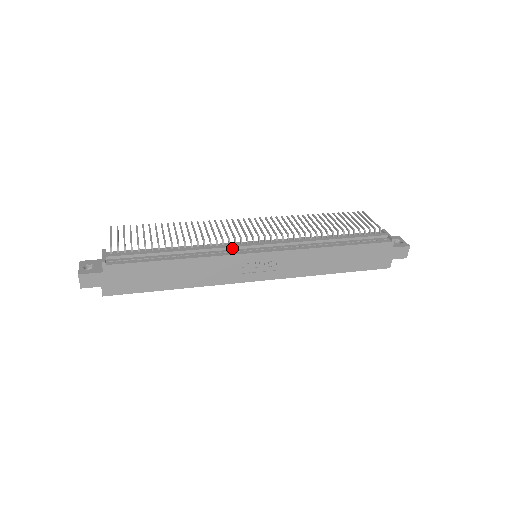
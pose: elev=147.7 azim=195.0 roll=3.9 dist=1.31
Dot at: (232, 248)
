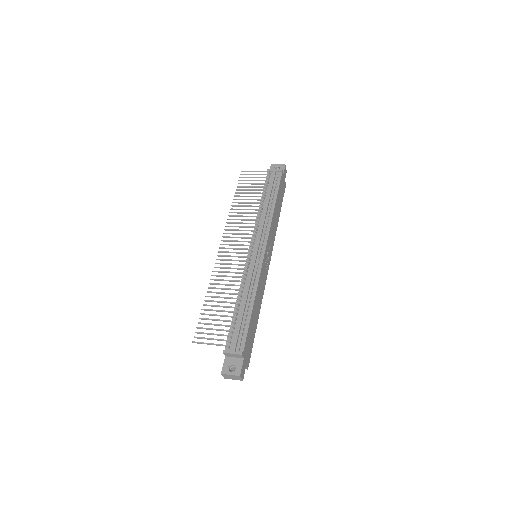
Dot at: (254, 267)
